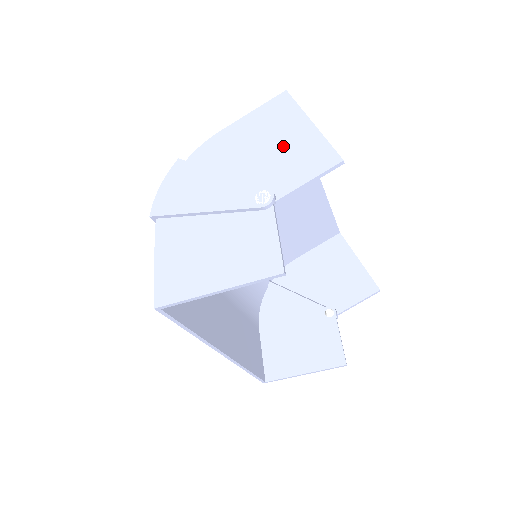
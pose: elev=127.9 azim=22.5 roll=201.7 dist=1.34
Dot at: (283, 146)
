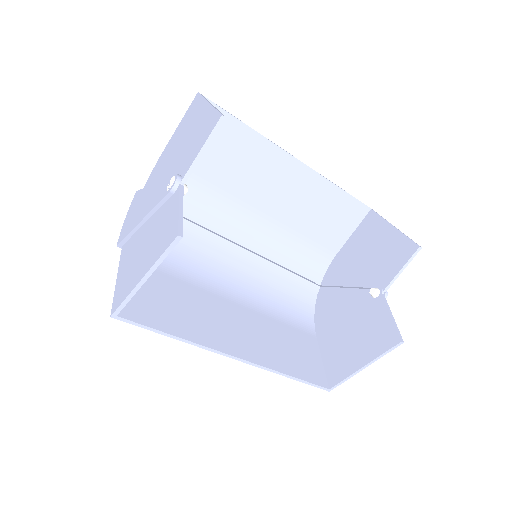
Dot at: (191, 135)
